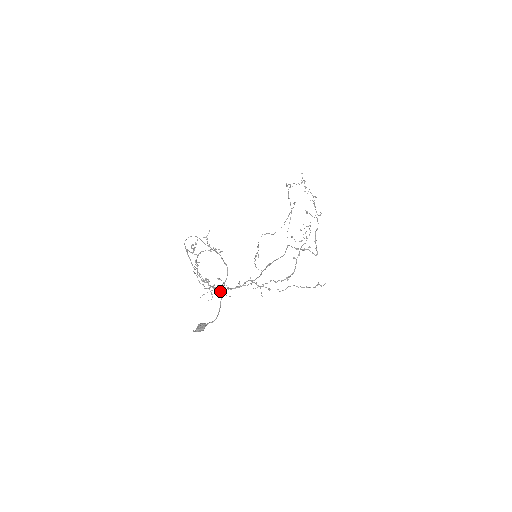
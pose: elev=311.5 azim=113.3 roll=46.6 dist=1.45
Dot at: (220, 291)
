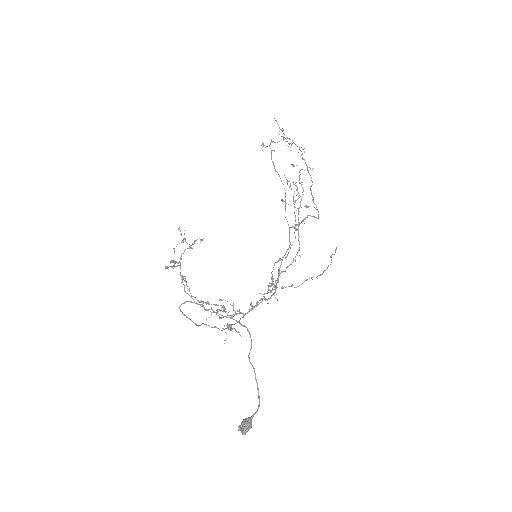
Dot at: occluded
